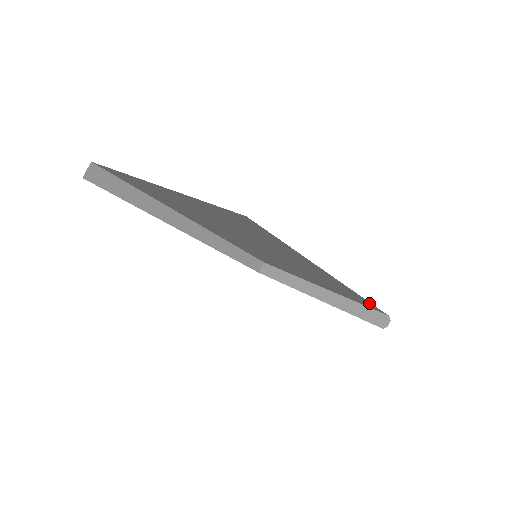
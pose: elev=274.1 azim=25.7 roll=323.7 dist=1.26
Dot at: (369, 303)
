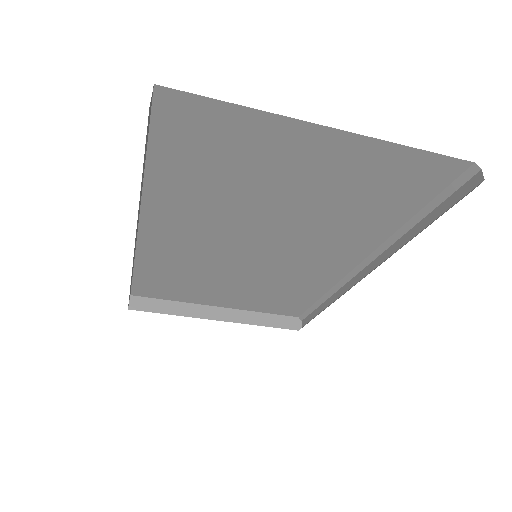
Dot at: (311, 301)
